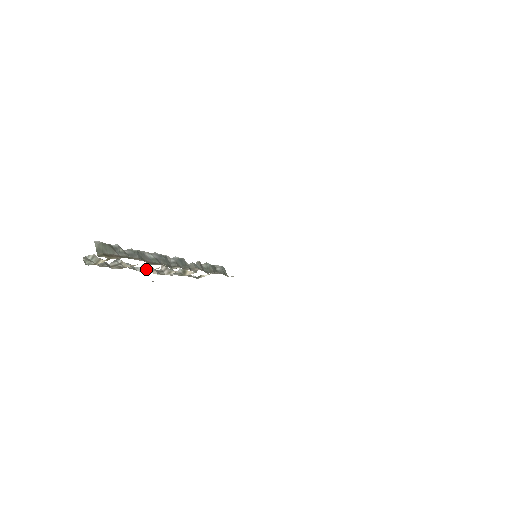
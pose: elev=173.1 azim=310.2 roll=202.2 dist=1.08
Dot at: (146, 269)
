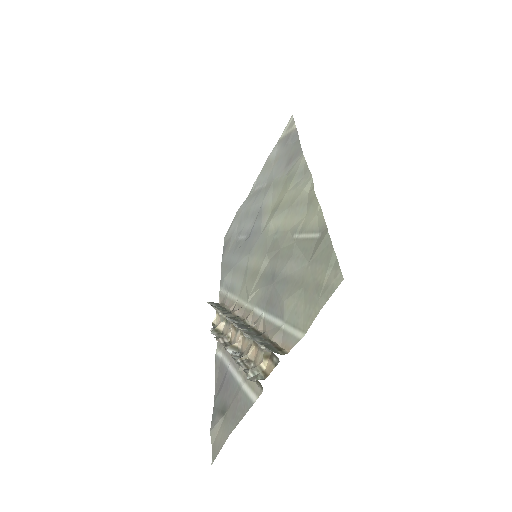
Dot at: (235, 349)
